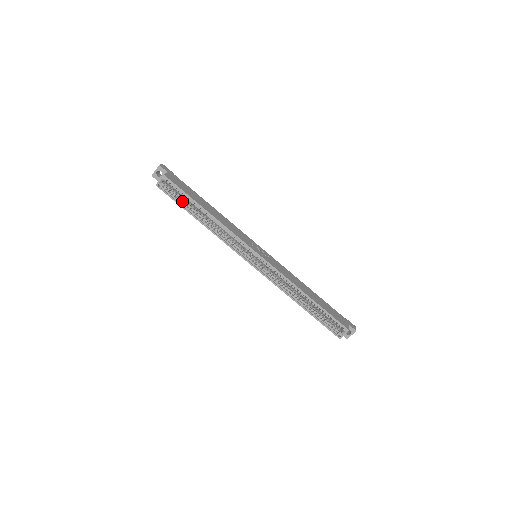
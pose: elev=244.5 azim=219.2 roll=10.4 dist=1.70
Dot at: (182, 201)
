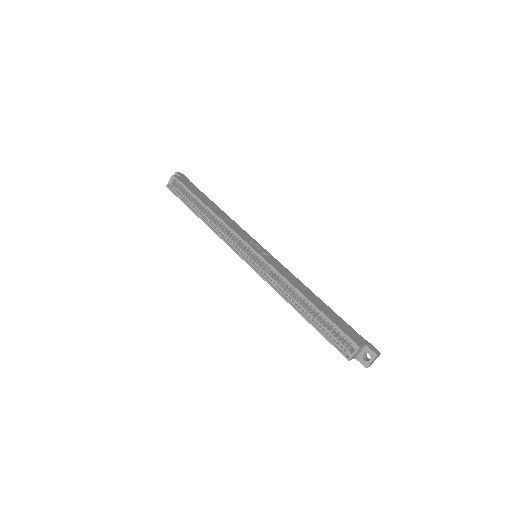
Dot at: (187, 199)
